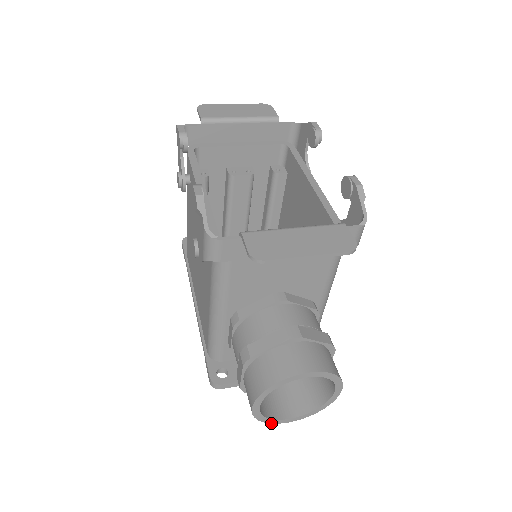
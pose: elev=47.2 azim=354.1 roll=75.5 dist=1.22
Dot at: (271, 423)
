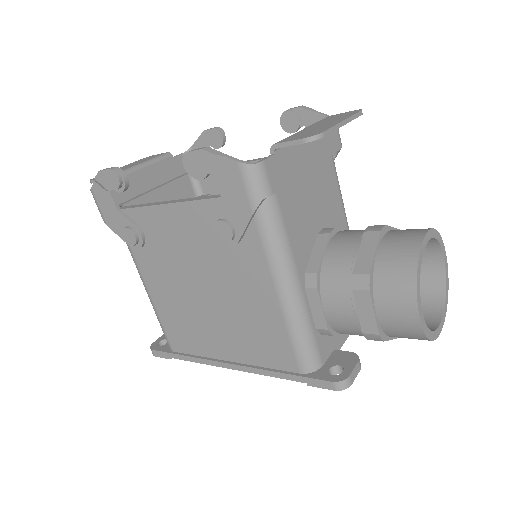
Dot at: occluded
